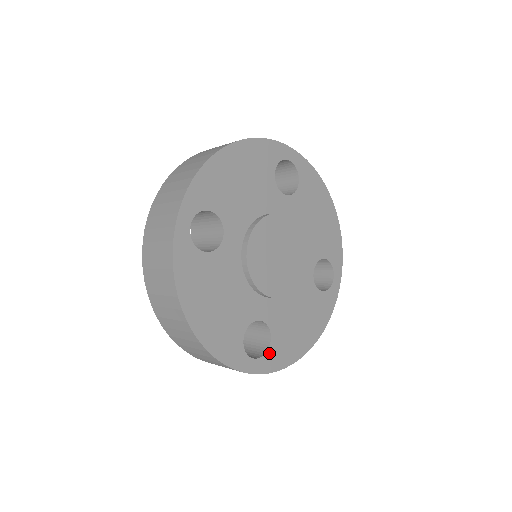
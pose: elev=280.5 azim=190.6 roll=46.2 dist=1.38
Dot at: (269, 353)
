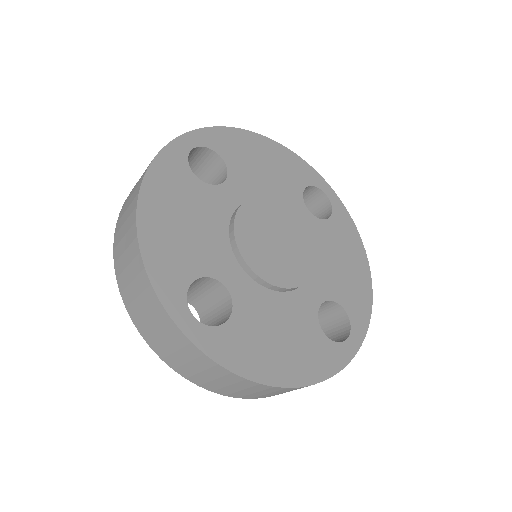
Dot at: (218, 331)
